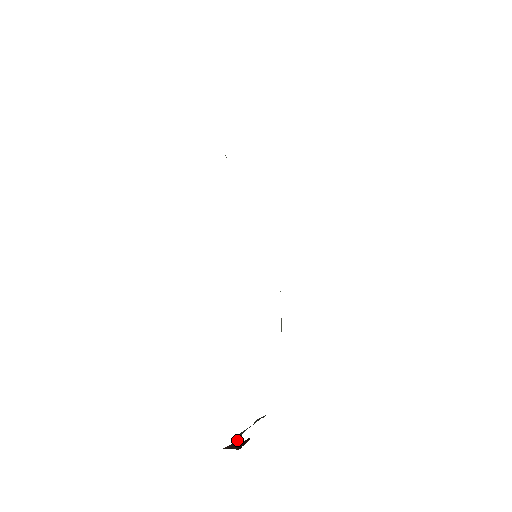
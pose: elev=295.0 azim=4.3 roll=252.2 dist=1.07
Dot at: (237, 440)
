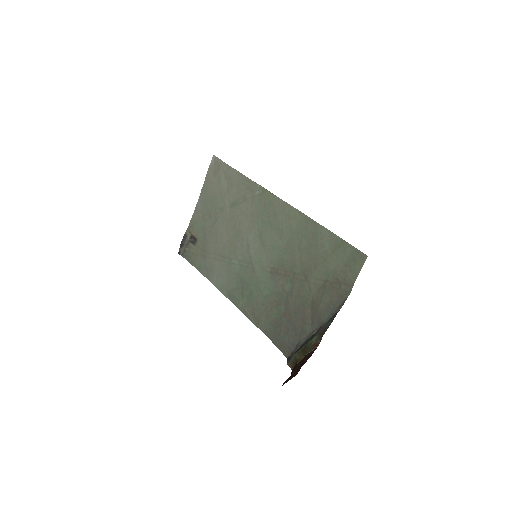
Dot at: (320, 334)
